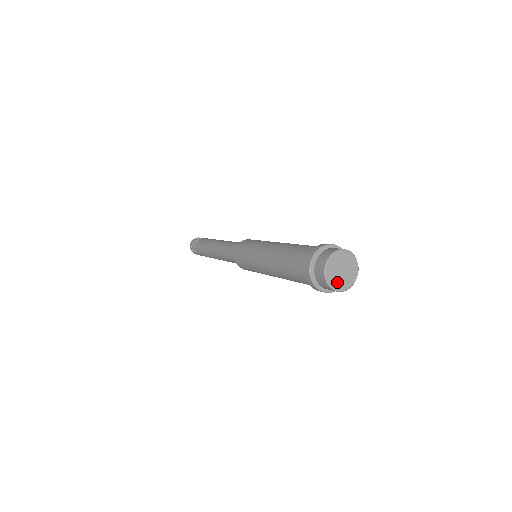
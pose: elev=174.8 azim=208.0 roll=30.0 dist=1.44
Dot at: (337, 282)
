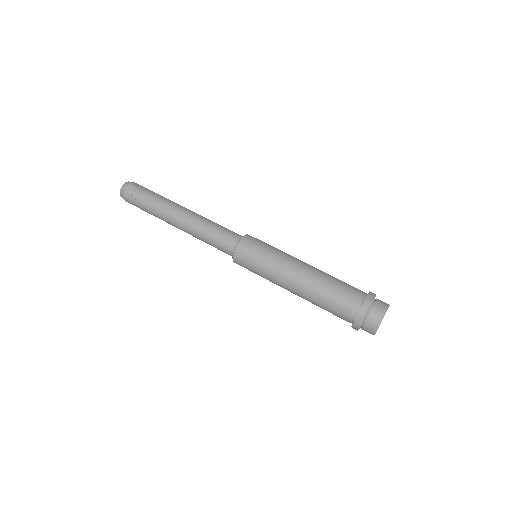
Dot at: occluded
